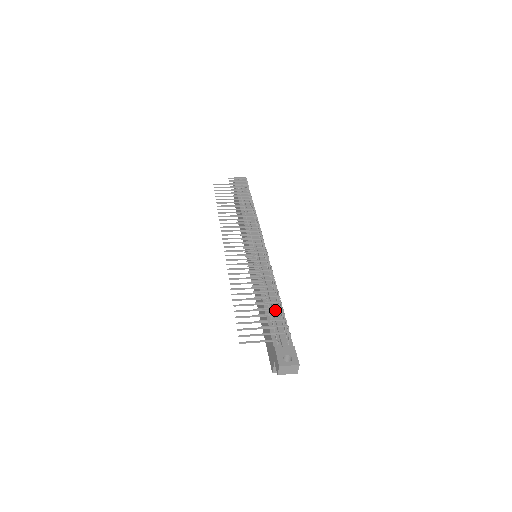
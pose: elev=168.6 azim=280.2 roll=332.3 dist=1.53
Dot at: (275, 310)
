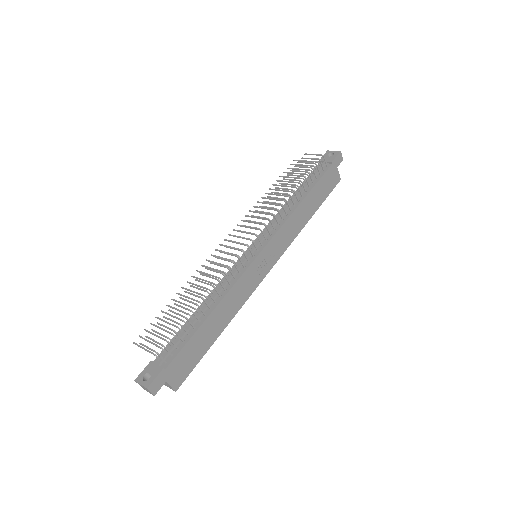
Dot at: (190, 324)
